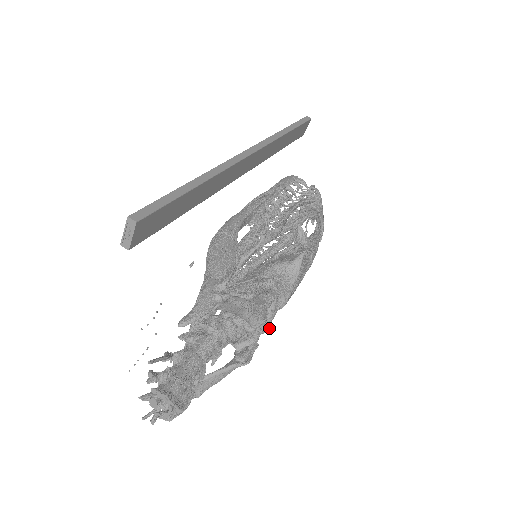
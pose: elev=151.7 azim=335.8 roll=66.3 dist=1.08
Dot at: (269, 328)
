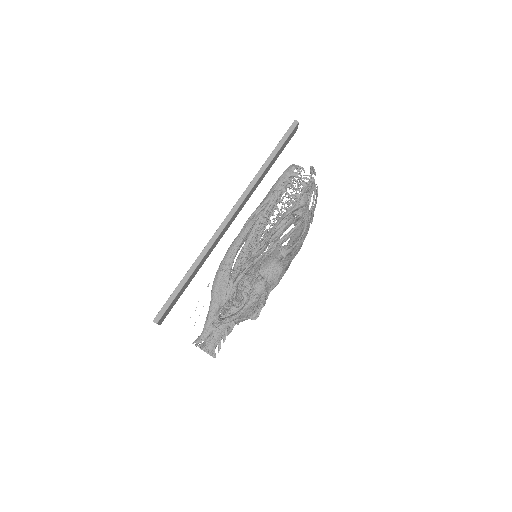
Dot at: (264, 305)
